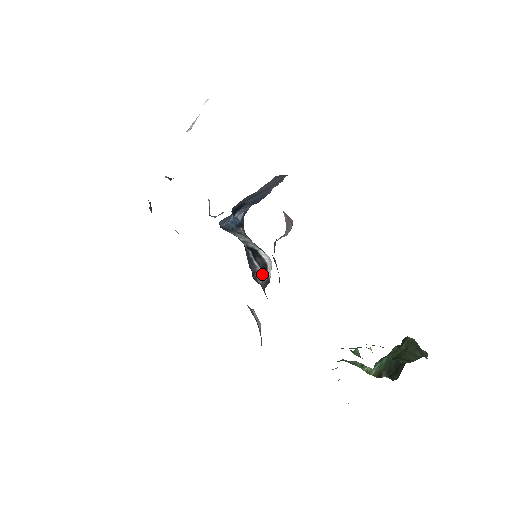
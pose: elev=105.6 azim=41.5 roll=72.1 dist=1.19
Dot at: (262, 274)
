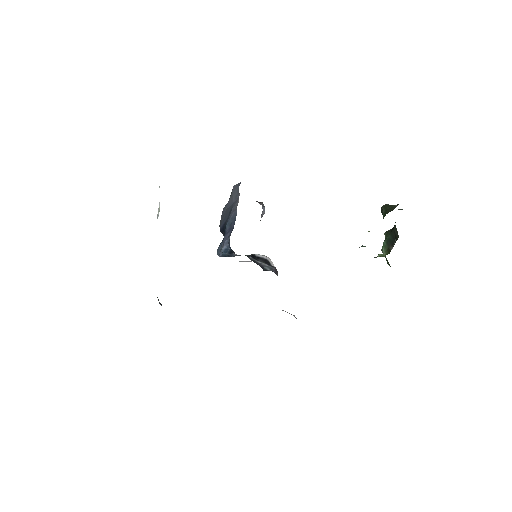
Dot at: (269, 266)
